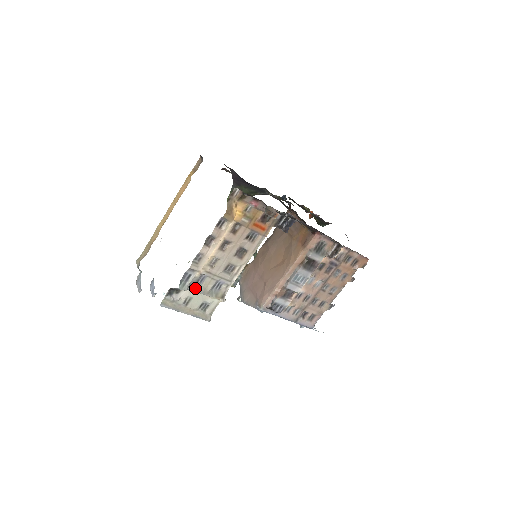
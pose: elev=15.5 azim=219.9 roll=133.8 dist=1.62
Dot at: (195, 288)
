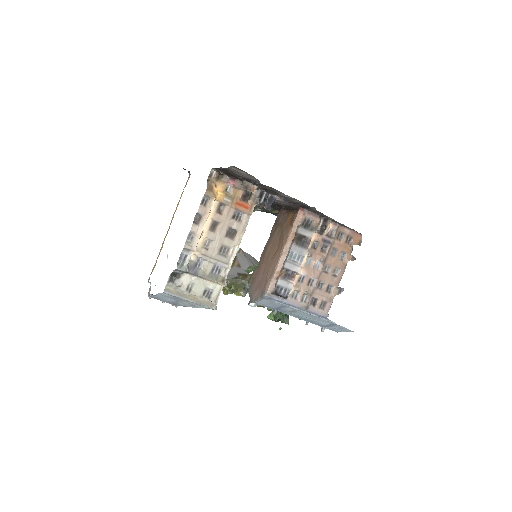
Dot at: (194, 271)
